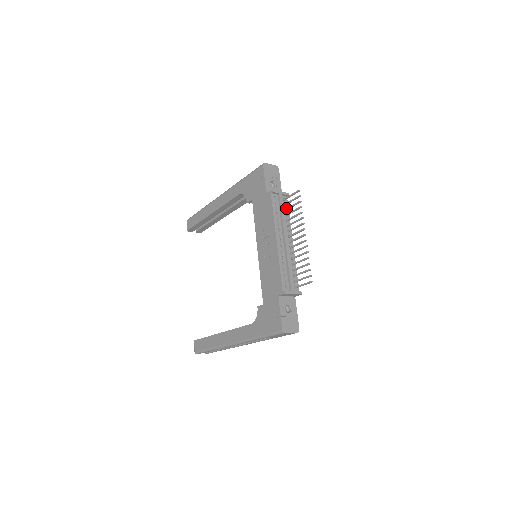
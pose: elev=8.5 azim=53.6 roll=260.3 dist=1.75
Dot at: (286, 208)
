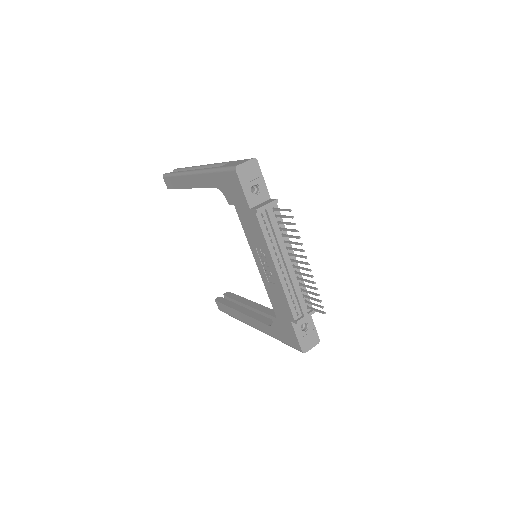
Dot at: (279, 222)
